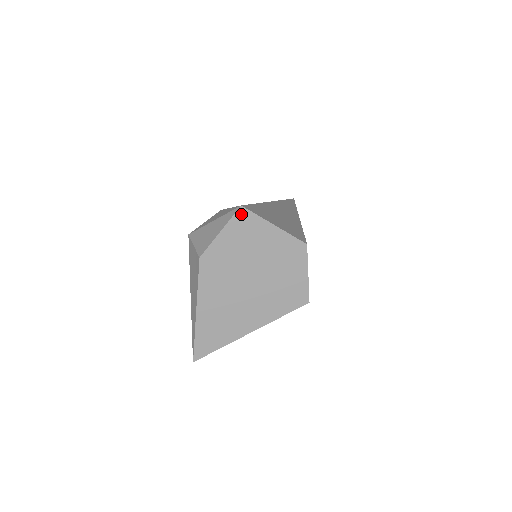
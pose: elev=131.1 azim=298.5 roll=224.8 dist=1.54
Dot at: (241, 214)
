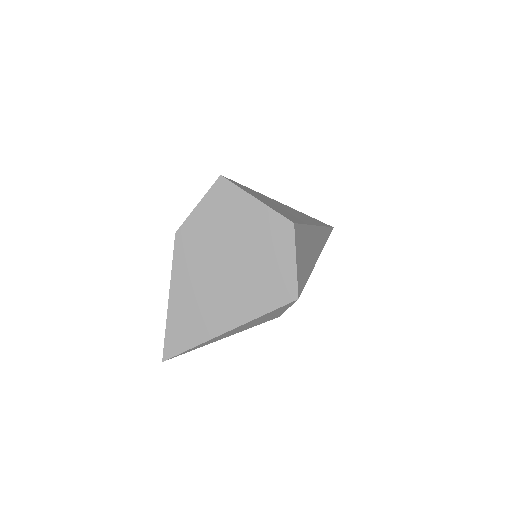
Dot at: (220, 185)
